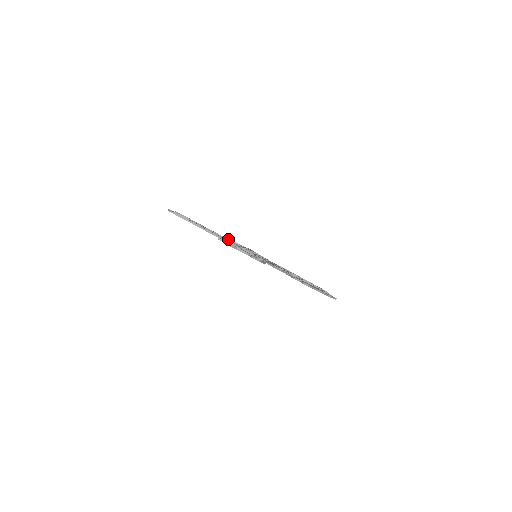
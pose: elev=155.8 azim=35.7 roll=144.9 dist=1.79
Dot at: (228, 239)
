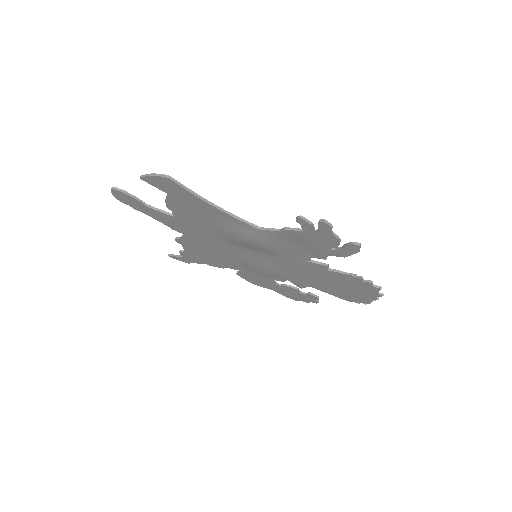
Dot at: (191, 235)
